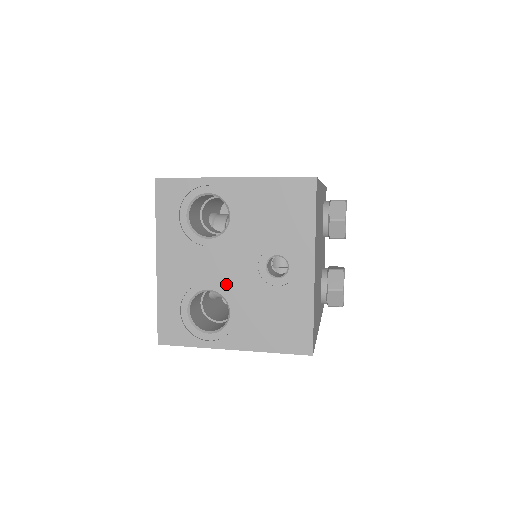
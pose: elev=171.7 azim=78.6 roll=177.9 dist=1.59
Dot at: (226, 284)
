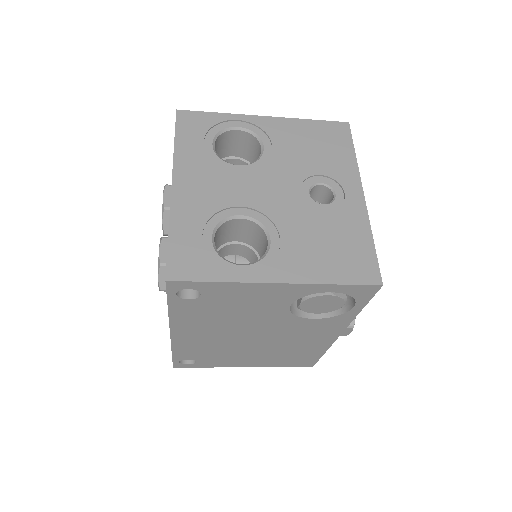
Dot at: (264, 208)
